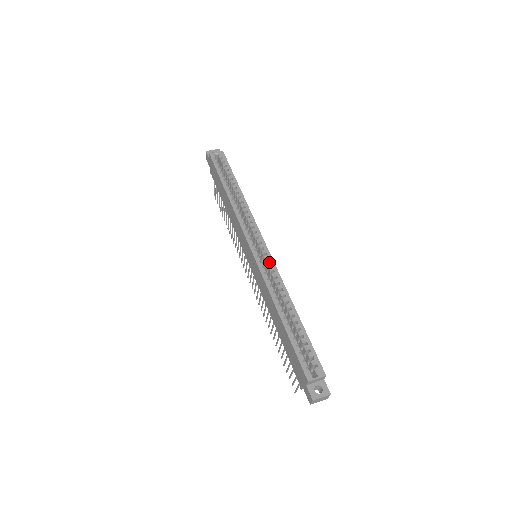
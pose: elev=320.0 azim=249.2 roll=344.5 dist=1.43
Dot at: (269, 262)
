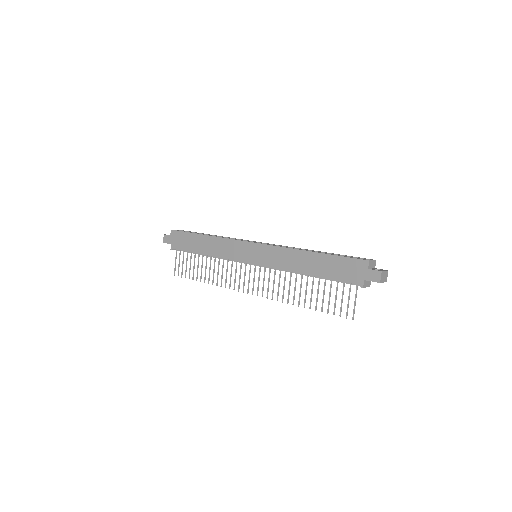
Dot at: (274, 244)
